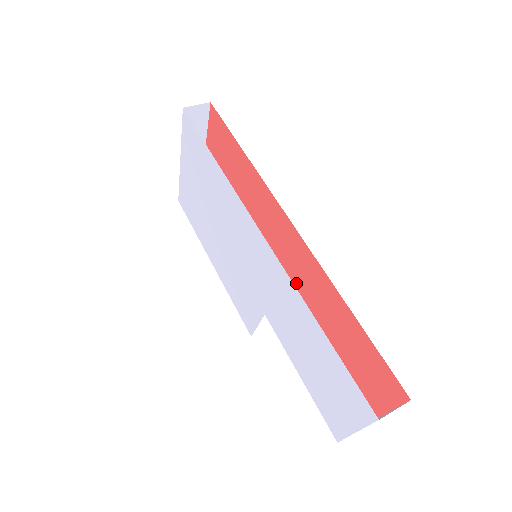
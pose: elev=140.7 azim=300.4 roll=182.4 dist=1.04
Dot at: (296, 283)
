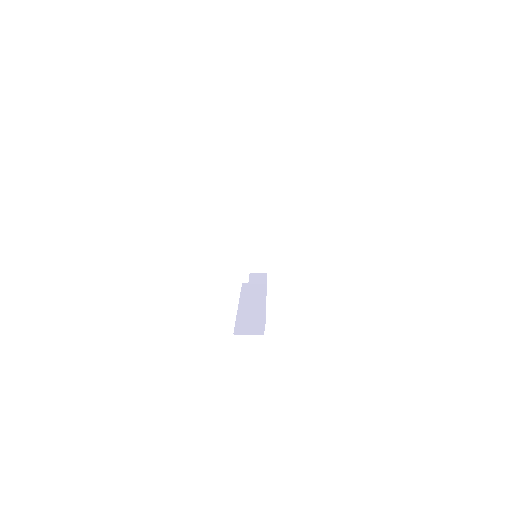
Dot at: occluded
